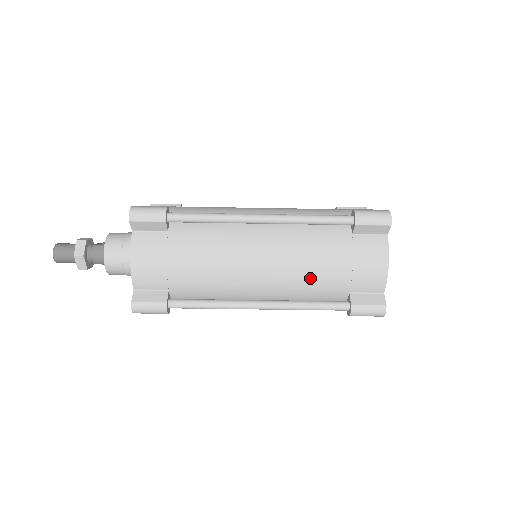
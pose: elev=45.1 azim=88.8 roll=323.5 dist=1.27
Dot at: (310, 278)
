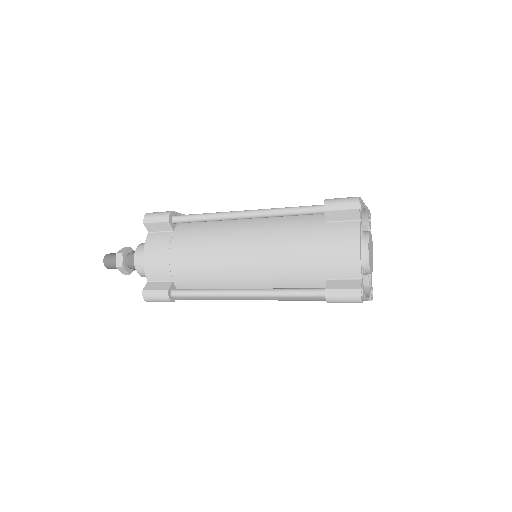
Dot at: occluded
